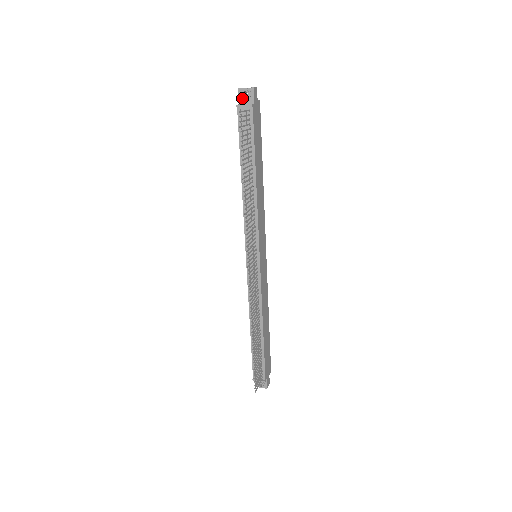
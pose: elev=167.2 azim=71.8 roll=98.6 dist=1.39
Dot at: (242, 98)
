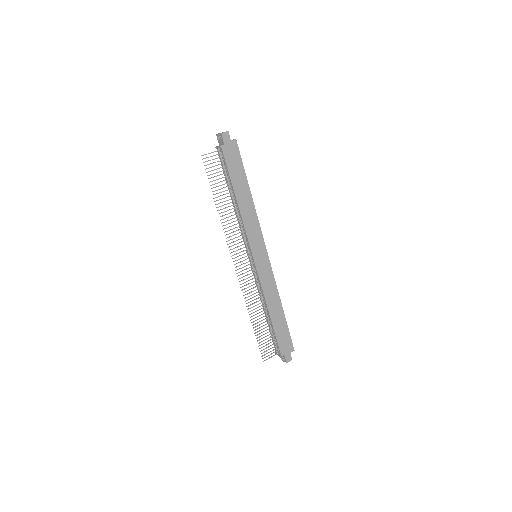
Dot at: (218, 141)
